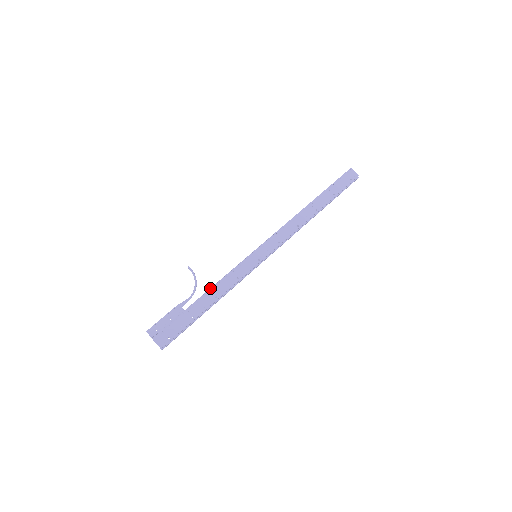
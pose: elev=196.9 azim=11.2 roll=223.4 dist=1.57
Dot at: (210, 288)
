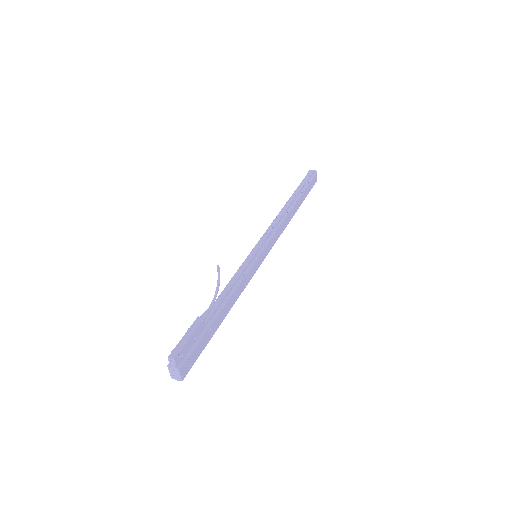
Dot at: (224, 294)
